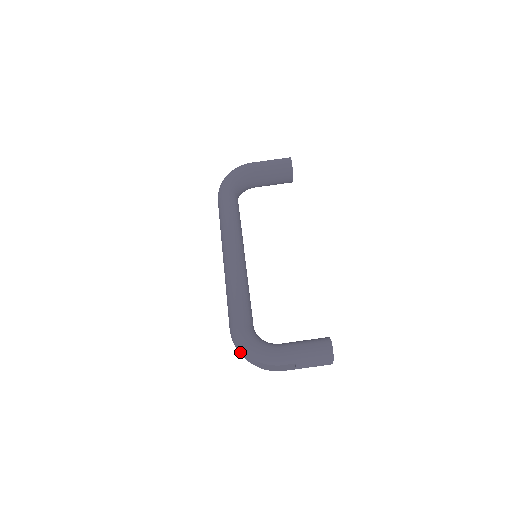
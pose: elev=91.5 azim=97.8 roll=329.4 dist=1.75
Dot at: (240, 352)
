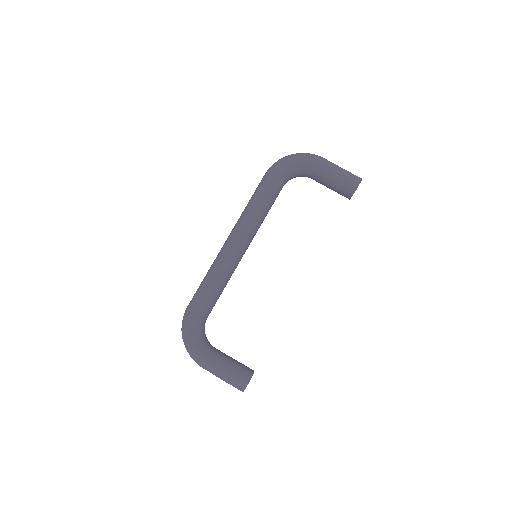
Dot at: occluded
